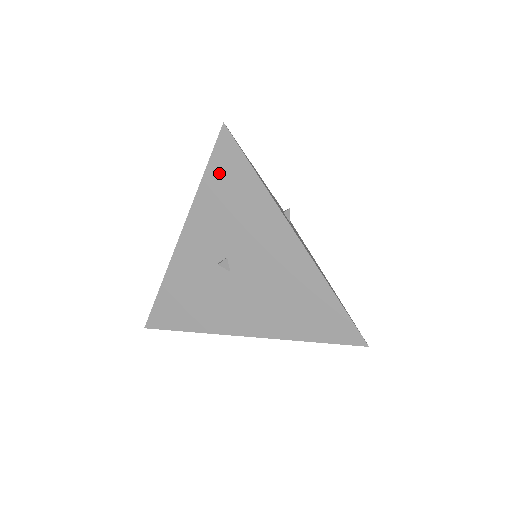
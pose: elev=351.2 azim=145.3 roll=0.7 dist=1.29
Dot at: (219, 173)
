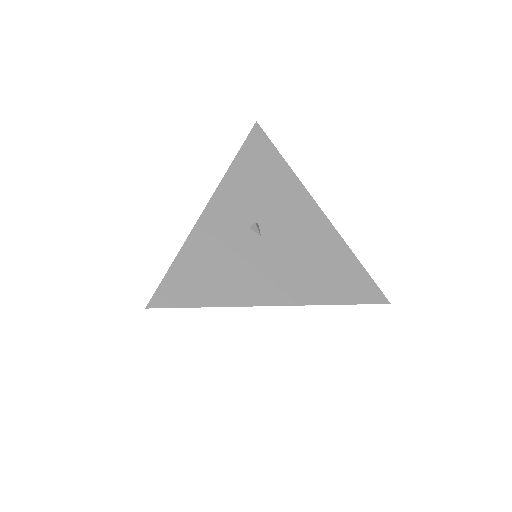
Dot at: (252, 154)
